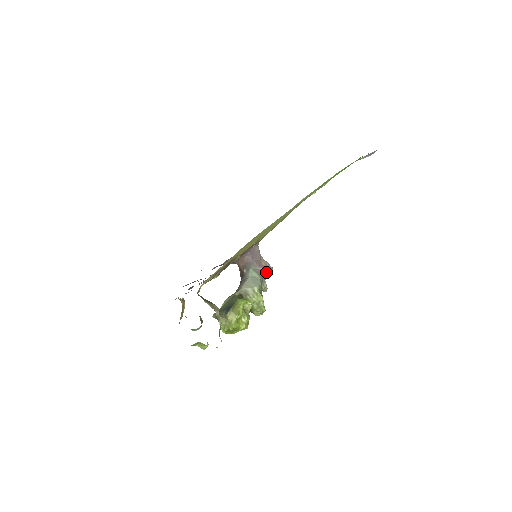
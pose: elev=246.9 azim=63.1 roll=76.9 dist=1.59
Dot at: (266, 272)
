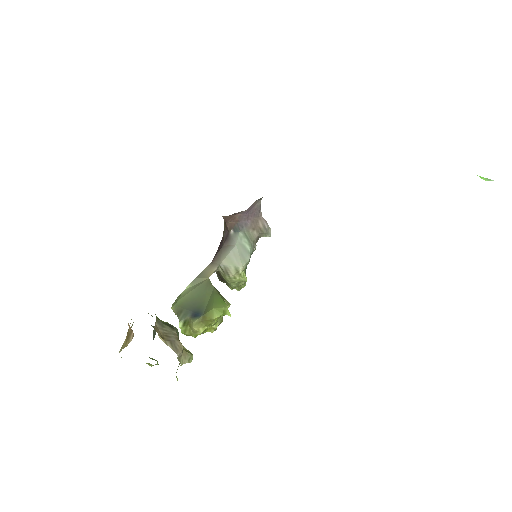
Dot at: (261, 236)
